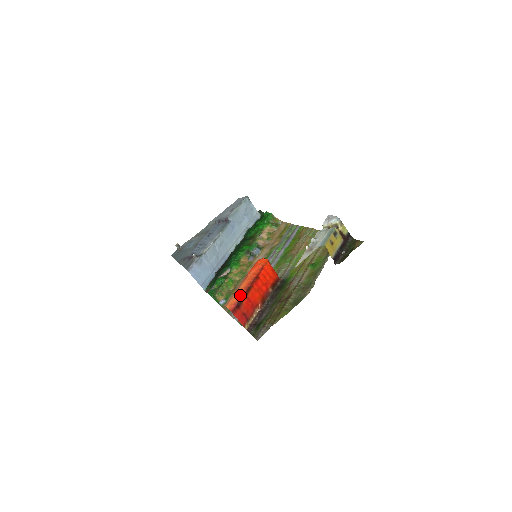
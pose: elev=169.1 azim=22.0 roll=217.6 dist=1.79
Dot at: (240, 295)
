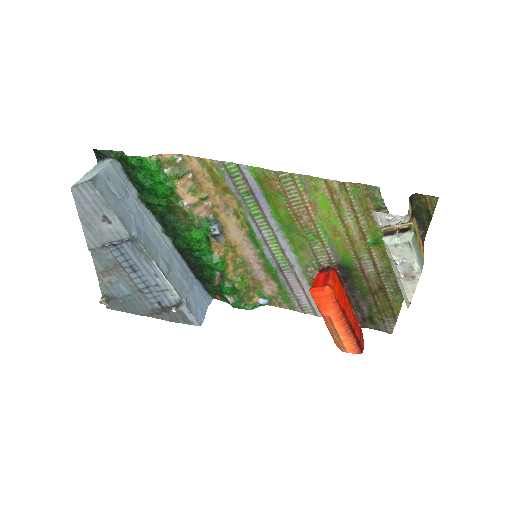
Dot at: (351, 338)
